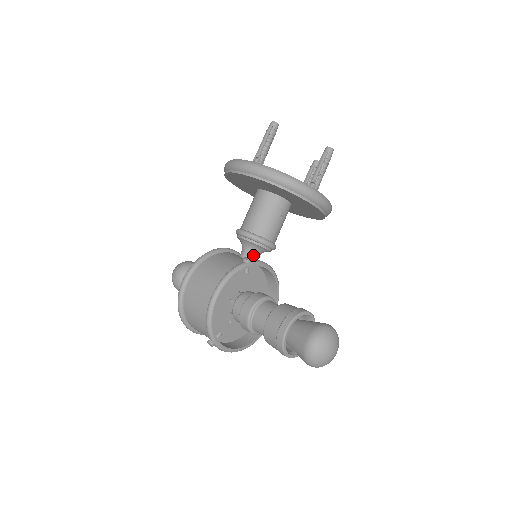
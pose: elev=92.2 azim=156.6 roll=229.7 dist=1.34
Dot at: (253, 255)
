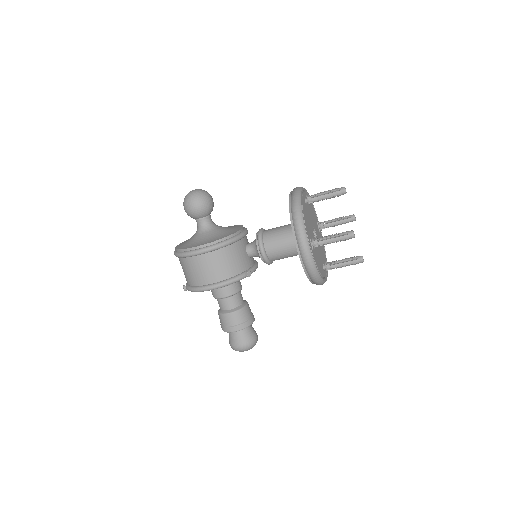
Dot at: (255, 256)
